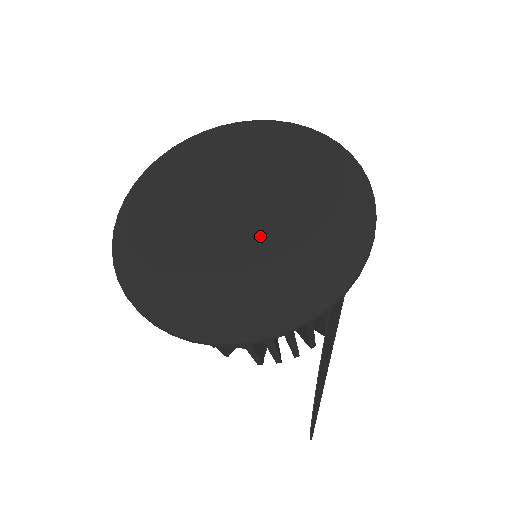
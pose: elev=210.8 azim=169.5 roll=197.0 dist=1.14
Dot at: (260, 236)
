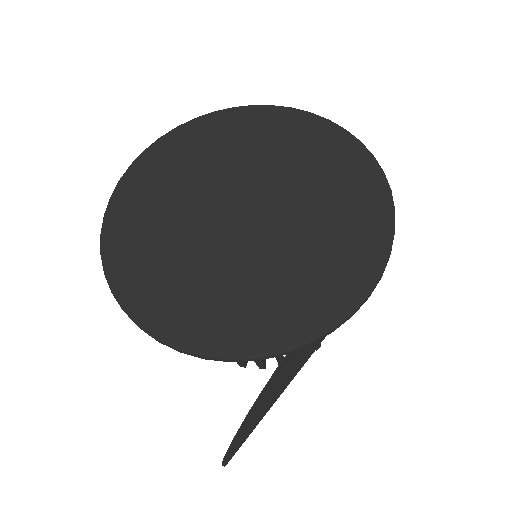
Dot at: (253, 245)
